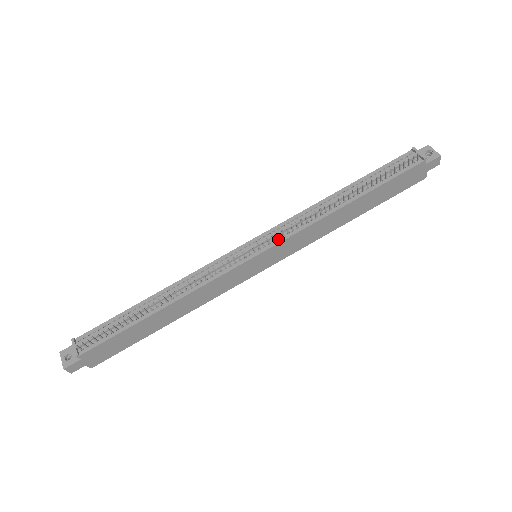
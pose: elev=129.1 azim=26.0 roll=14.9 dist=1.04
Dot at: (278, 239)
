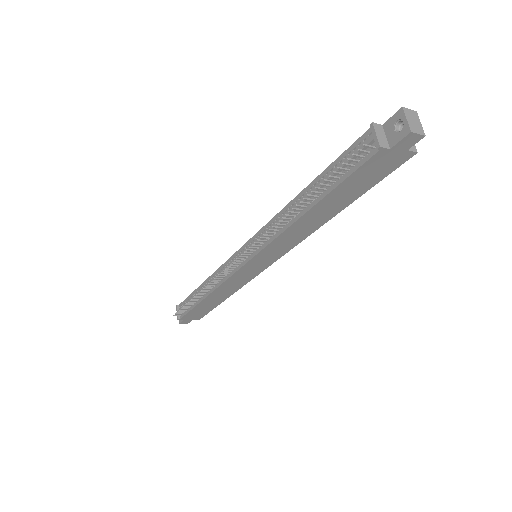
Dot at: (257, 249)
